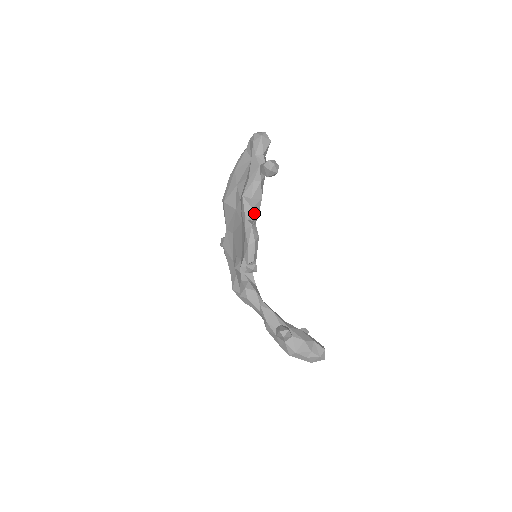
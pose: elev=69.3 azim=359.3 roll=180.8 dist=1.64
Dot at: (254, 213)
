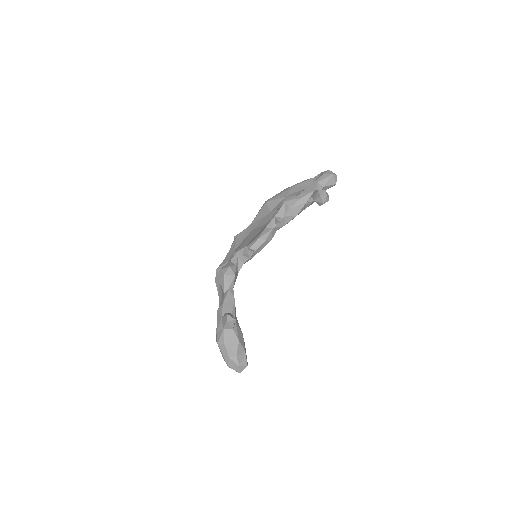
Dot at: (282, 221)
